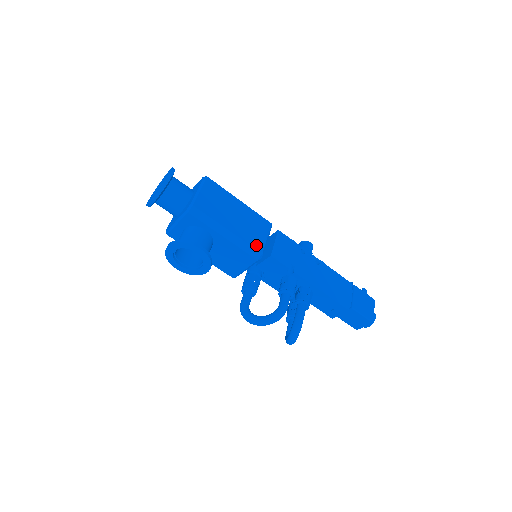
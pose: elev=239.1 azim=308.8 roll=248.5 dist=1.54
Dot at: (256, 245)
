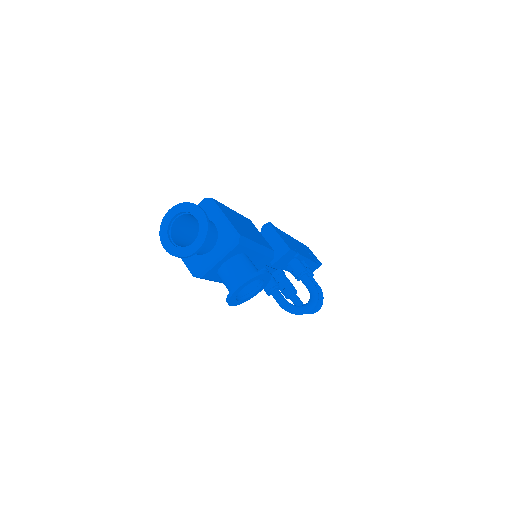
Dot at: (268, 246)
